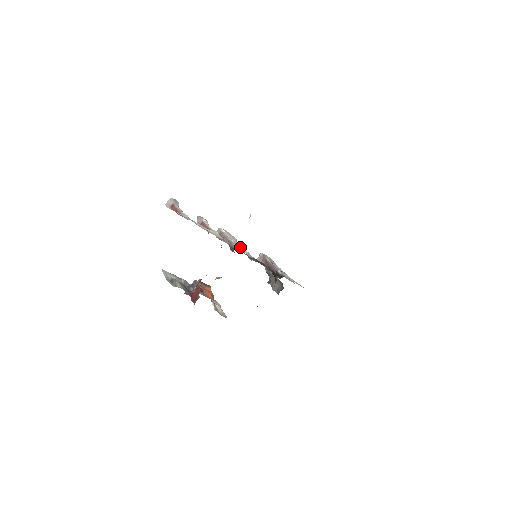
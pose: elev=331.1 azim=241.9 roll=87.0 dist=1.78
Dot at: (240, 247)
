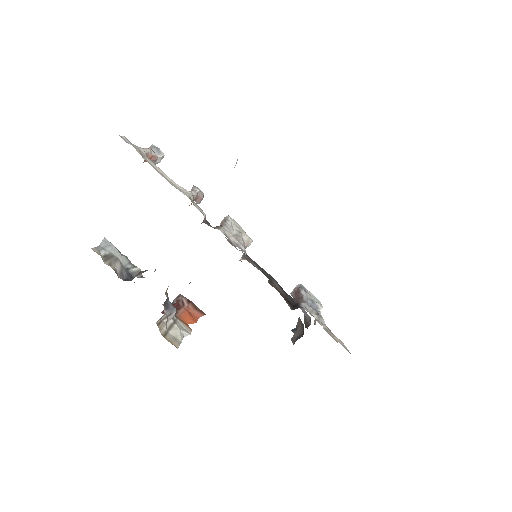
Dot at: occluded
